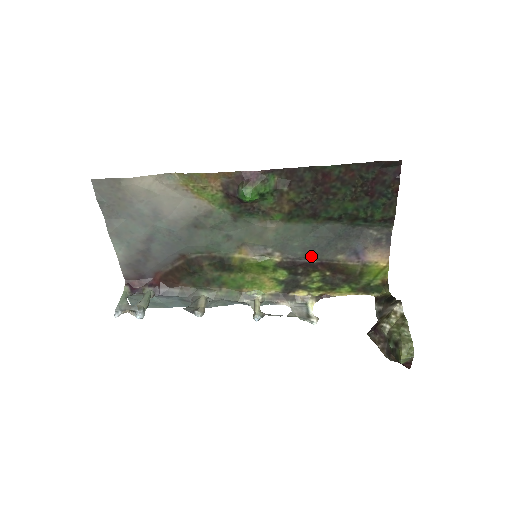
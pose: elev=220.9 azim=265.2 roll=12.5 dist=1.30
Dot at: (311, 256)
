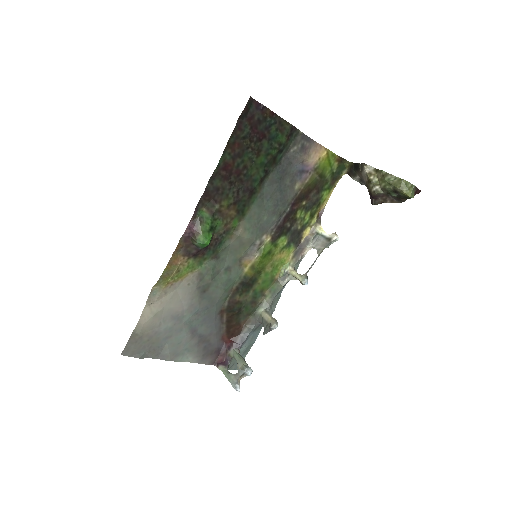
Dot at: (282, 210)
